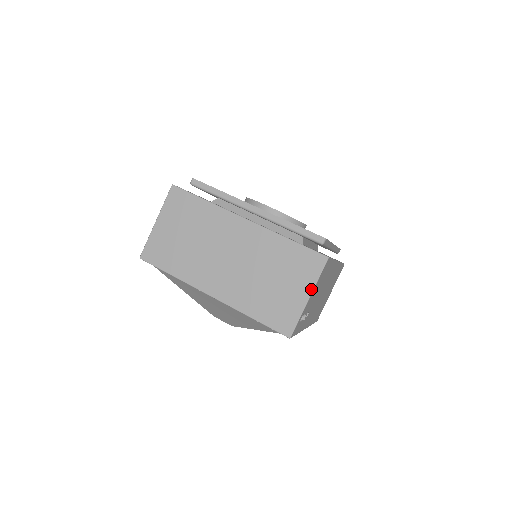
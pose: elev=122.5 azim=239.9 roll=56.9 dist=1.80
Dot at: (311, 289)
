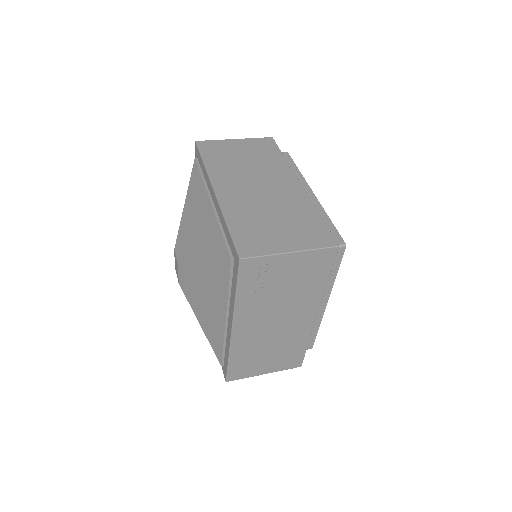
Dot at: (300, 249)
